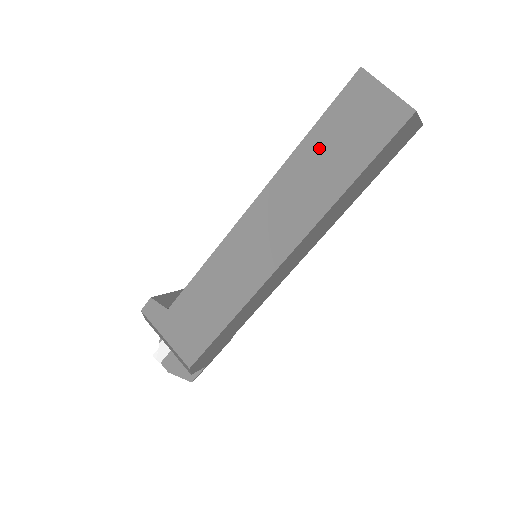
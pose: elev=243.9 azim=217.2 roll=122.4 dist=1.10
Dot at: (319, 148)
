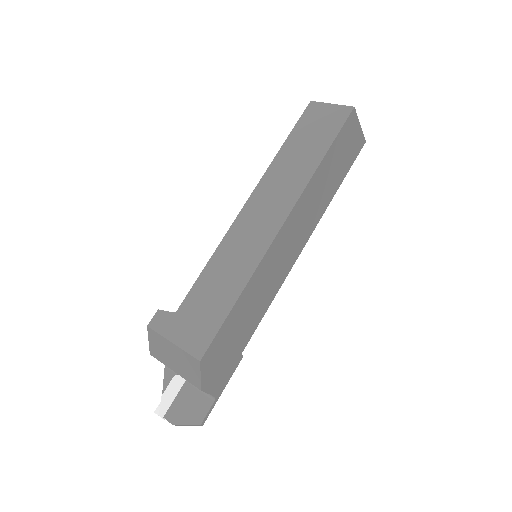
Dot at: (293, 149)
